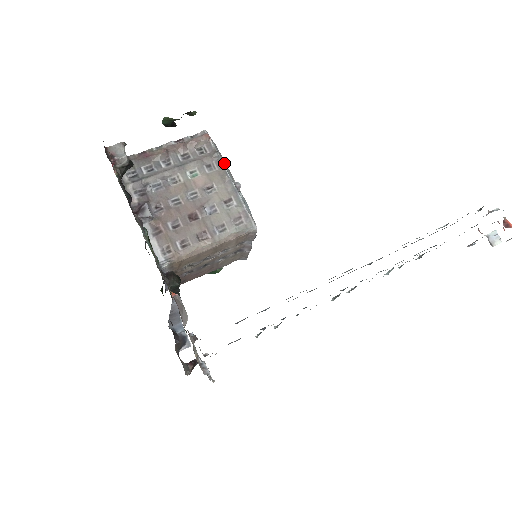
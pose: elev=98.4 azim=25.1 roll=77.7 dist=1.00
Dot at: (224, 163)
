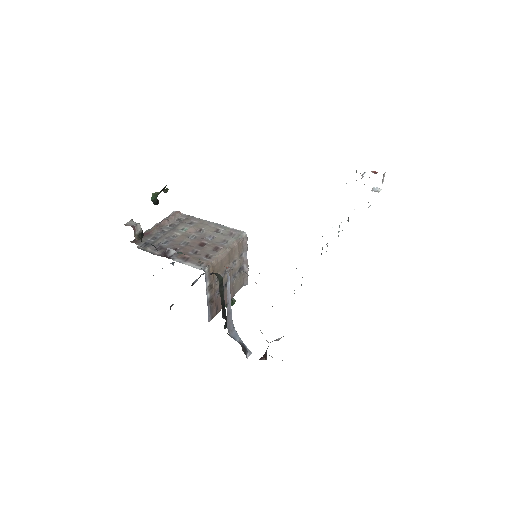
Dot at: occluded
